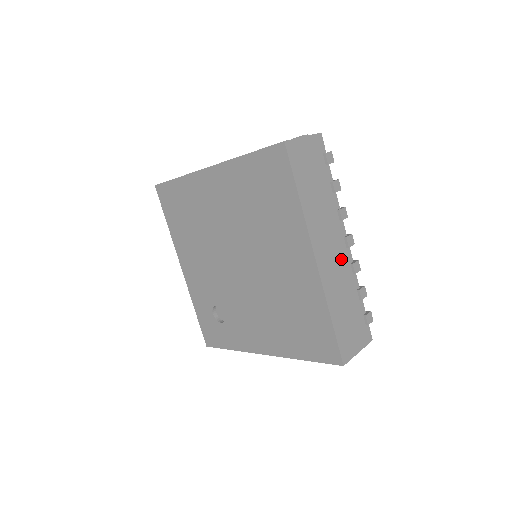
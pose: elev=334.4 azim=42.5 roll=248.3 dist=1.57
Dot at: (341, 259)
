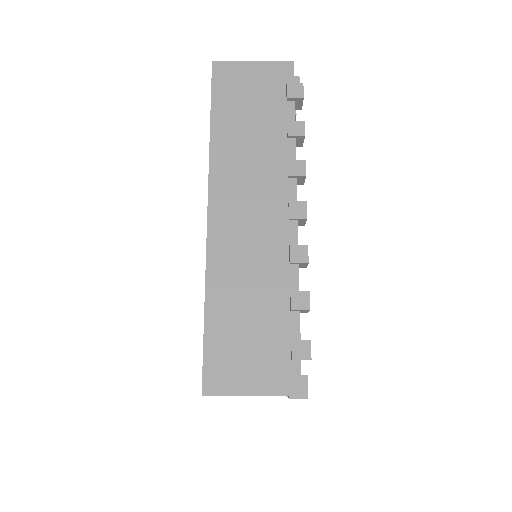
Dot at: occluded
